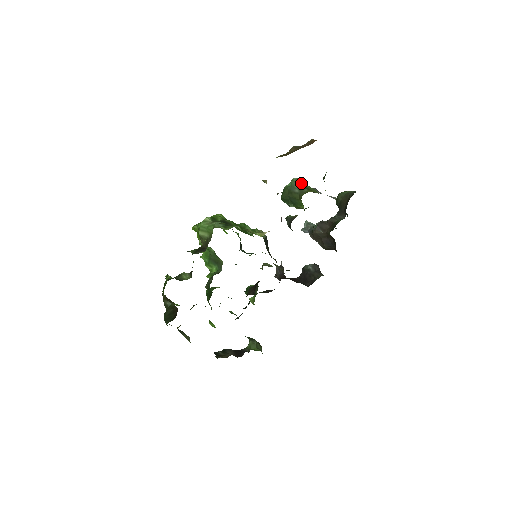
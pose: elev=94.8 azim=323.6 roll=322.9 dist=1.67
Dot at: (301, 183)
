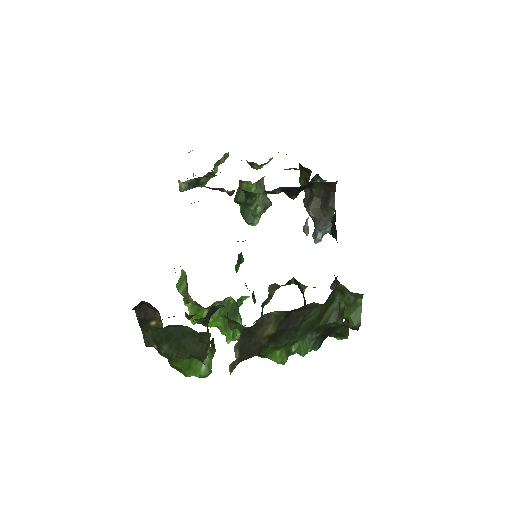
Dot at: occluded
